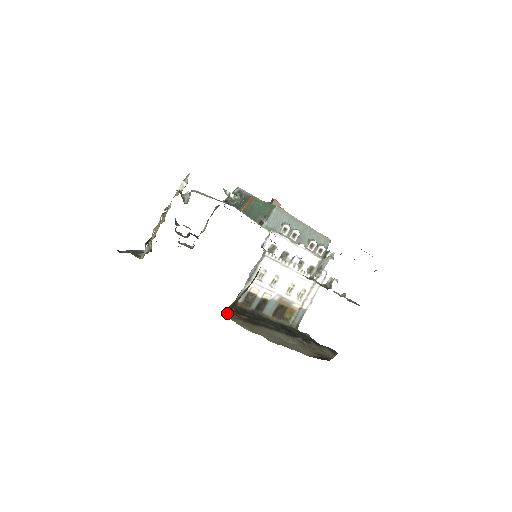
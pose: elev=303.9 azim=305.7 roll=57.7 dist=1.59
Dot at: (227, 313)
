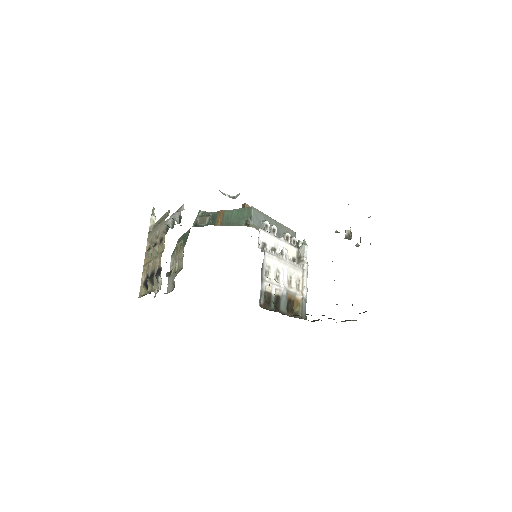
Dot at: occluded
